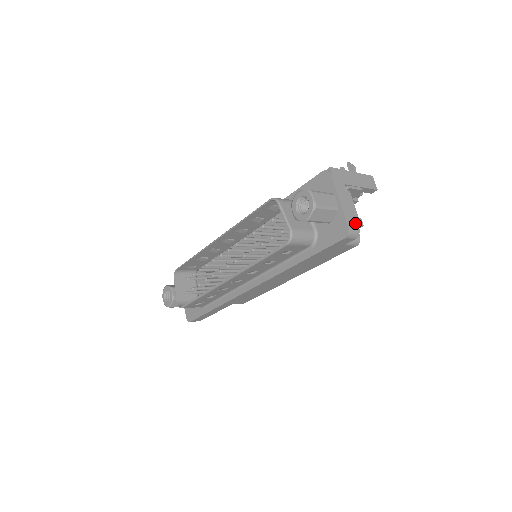
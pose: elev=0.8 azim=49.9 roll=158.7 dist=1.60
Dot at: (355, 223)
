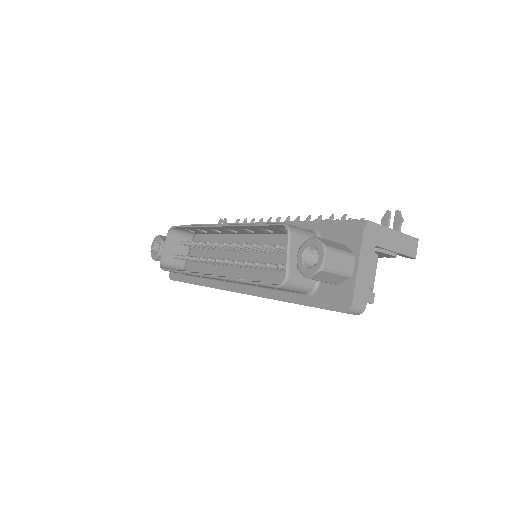
Dot at: (364, 299)
